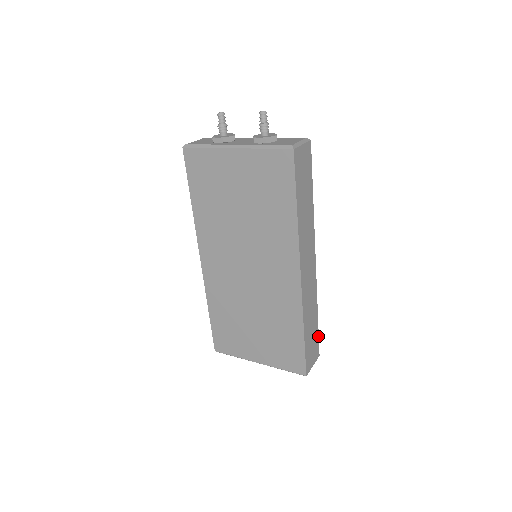
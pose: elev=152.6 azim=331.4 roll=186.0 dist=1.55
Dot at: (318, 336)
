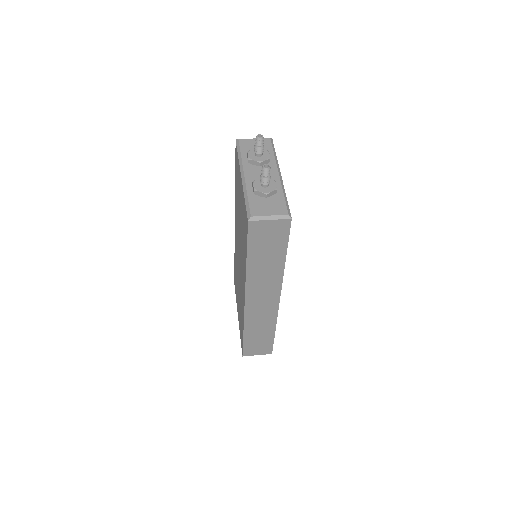
Dot at: (273, 343)
